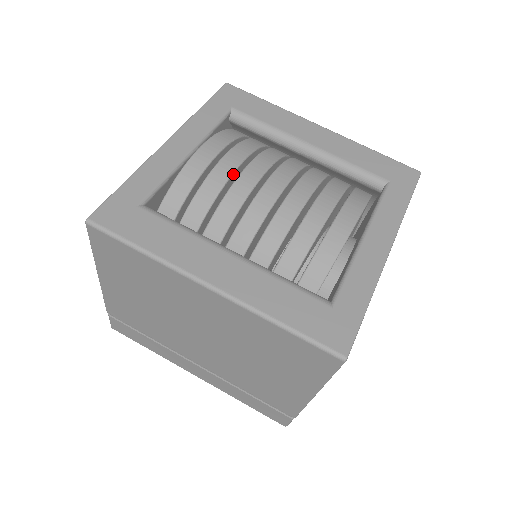
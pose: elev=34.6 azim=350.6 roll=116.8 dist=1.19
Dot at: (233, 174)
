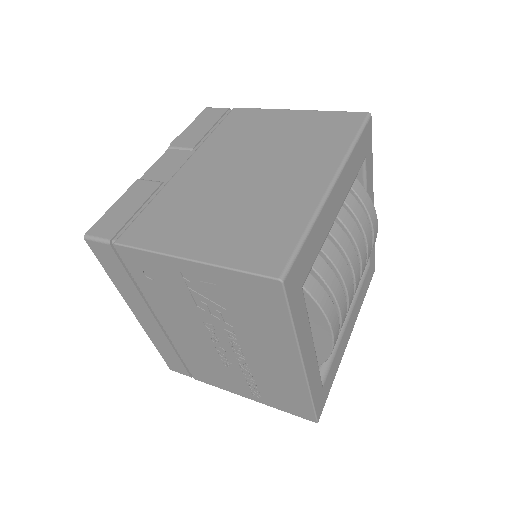
Dot at: occluded
